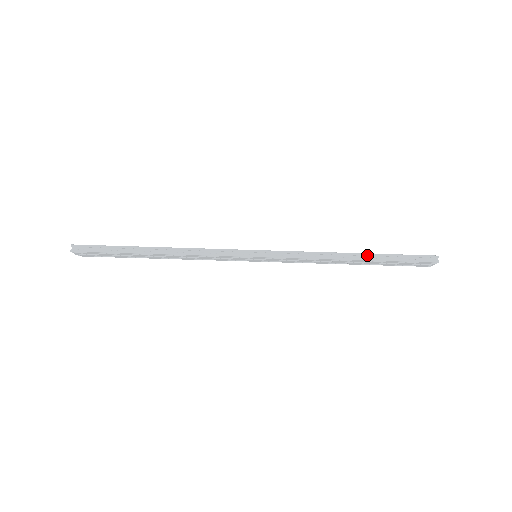
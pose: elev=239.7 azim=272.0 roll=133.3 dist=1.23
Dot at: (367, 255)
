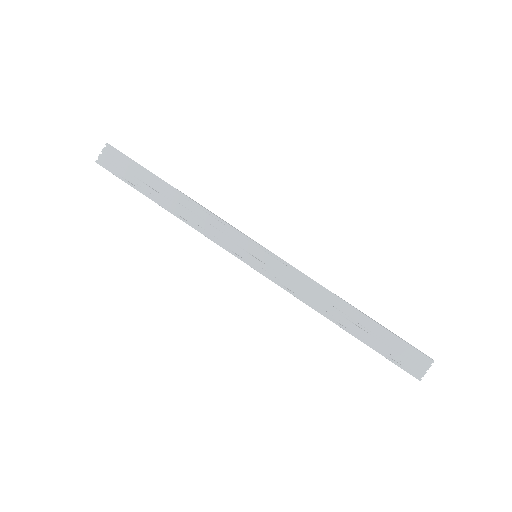
Dot at: occluded
